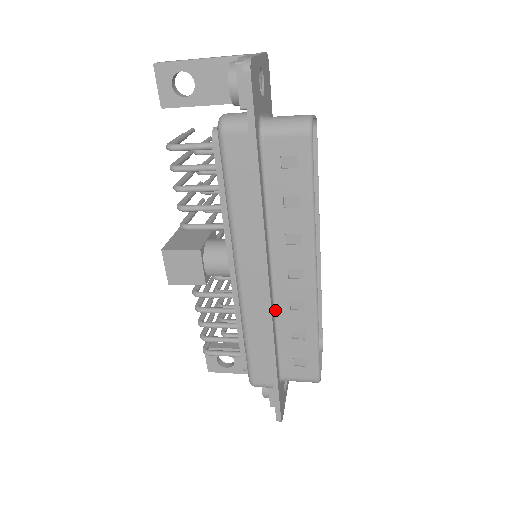
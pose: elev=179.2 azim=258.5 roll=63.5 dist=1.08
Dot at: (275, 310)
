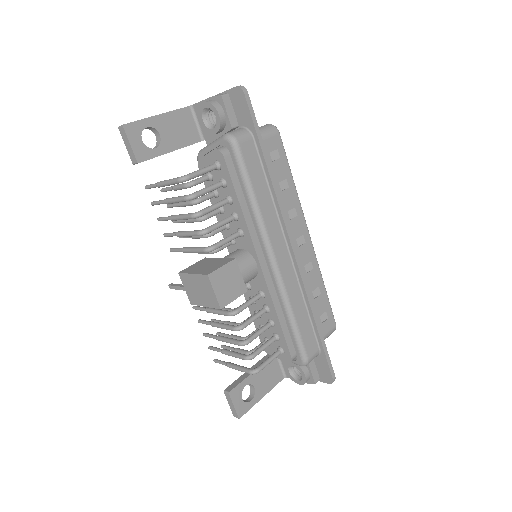
Dot at: occluded
